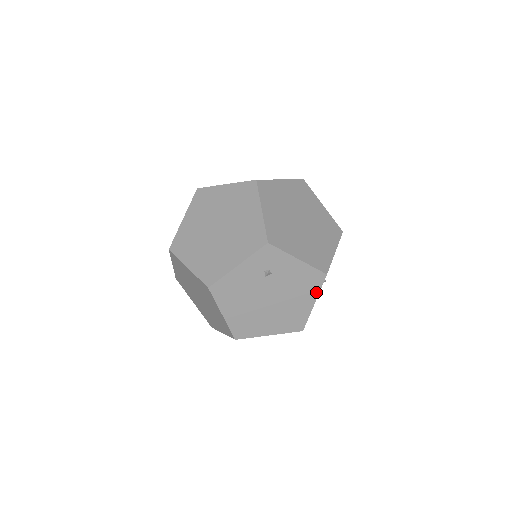
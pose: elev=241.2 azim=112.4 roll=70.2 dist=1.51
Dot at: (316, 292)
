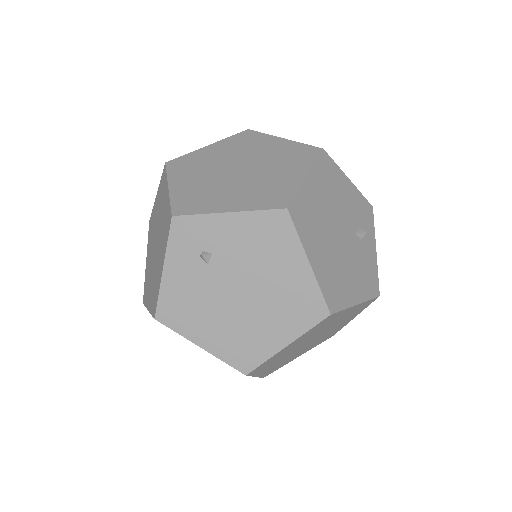
Dot at: (296, 244)
